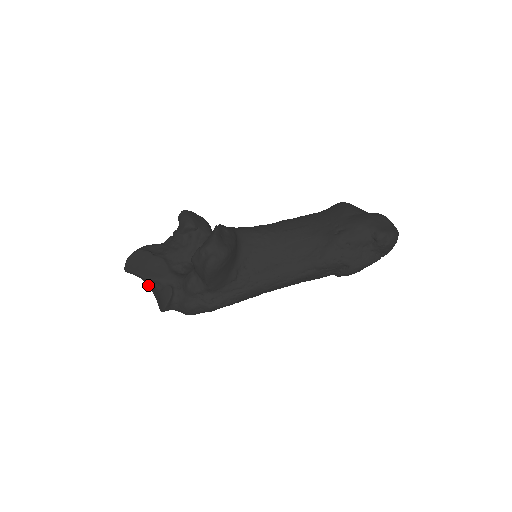
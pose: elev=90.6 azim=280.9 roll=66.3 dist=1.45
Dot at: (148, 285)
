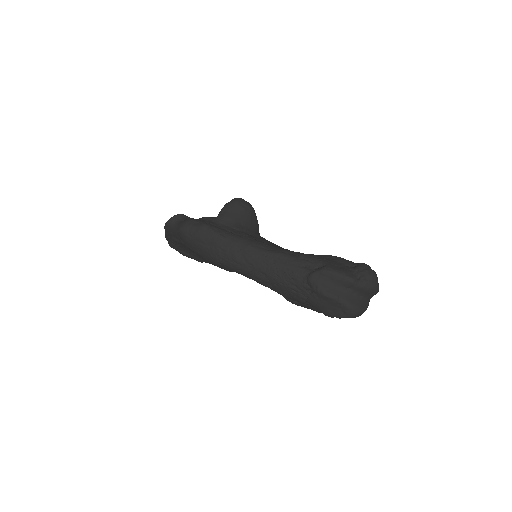
Dot at: occluded
